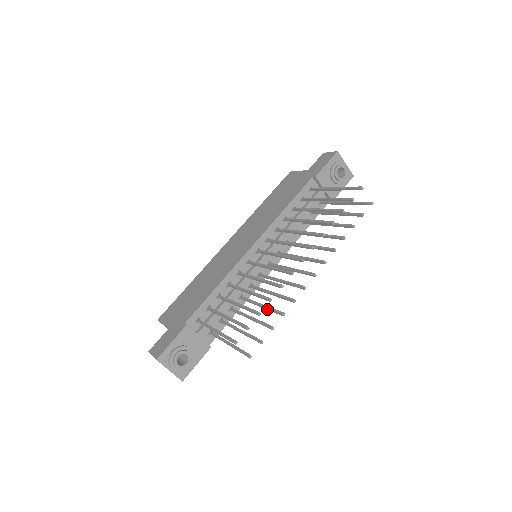
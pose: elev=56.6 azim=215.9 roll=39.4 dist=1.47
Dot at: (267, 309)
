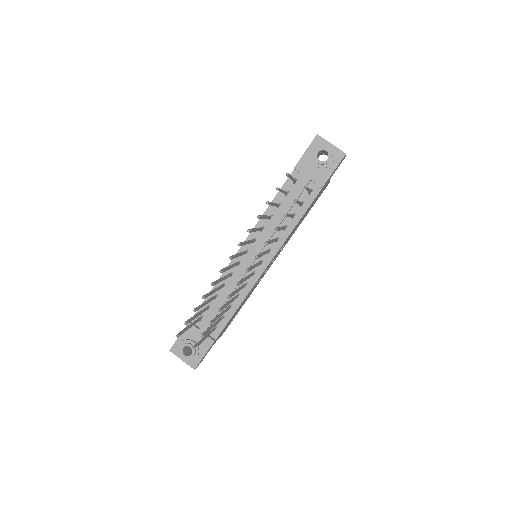
Dot at: (226, 306)
